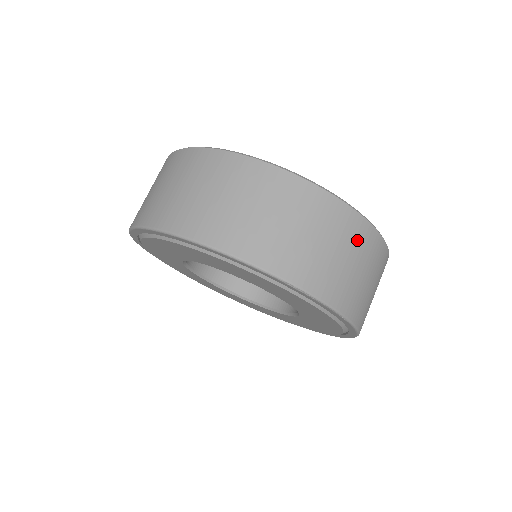
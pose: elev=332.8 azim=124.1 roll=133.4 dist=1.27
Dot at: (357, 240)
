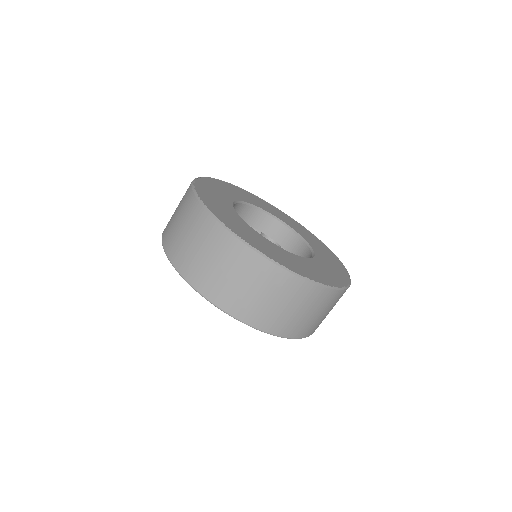
Dot at: (332, 302)
